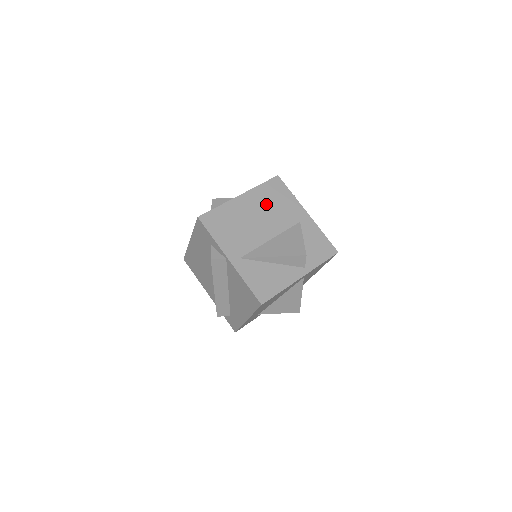
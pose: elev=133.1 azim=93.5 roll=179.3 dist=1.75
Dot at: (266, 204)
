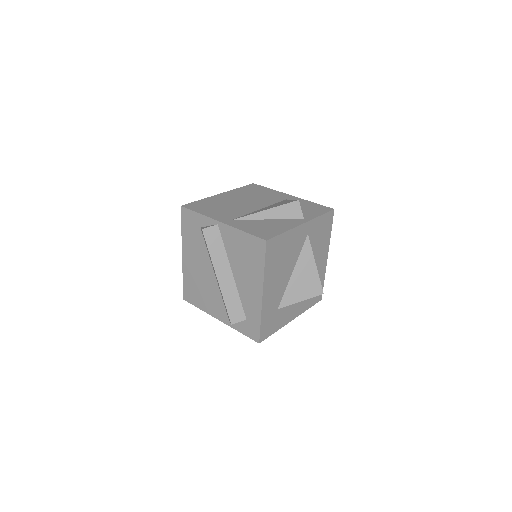
Dot at: (248, 195)
